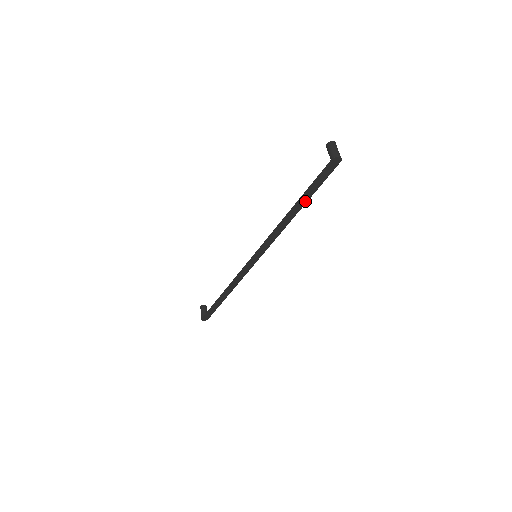
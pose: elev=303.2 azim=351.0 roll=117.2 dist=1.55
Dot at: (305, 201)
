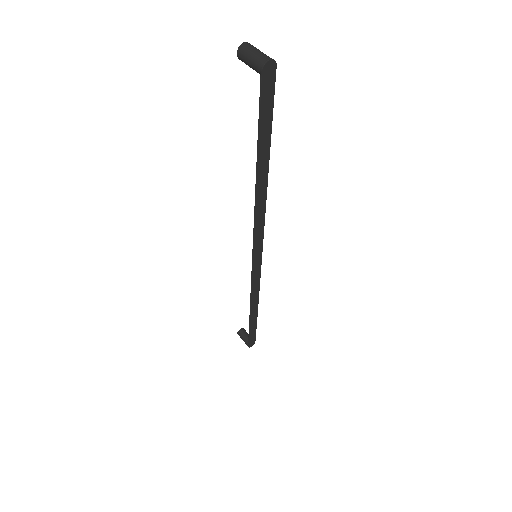
Dot at: (266, 155)
